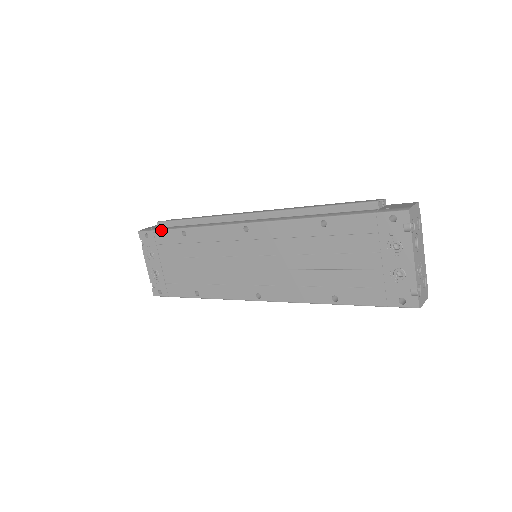
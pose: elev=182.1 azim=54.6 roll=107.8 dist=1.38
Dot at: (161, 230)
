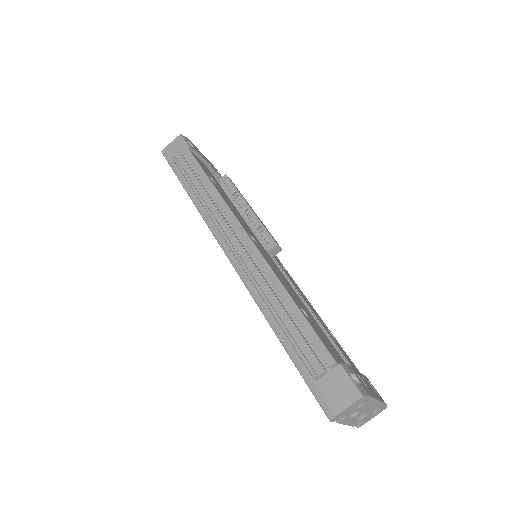
Dot at: (175, 174)
